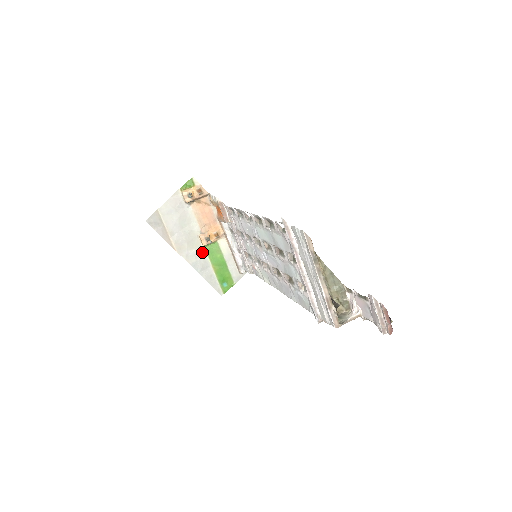
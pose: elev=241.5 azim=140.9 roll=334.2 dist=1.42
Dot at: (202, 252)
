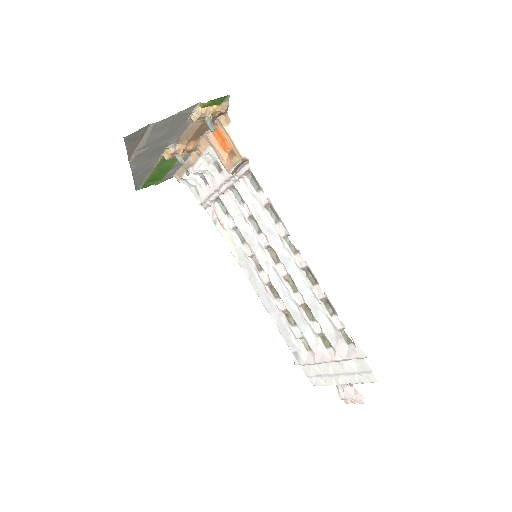
Dot at: (155, 160)
